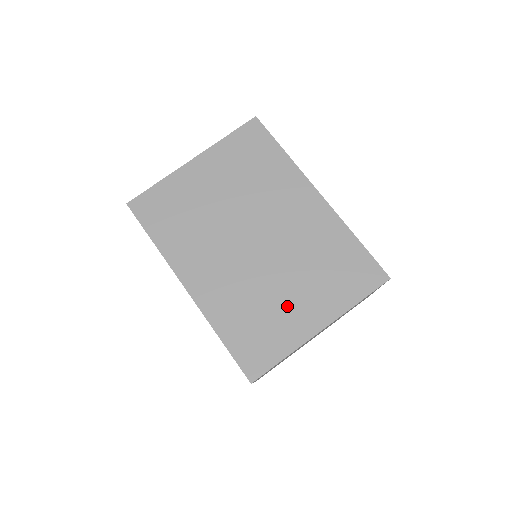
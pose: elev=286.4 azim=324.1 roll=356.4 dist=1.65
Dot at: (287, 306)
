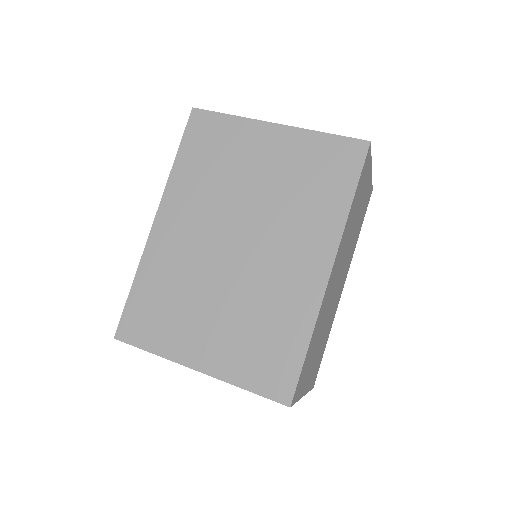
Dot at: (196, 322)
